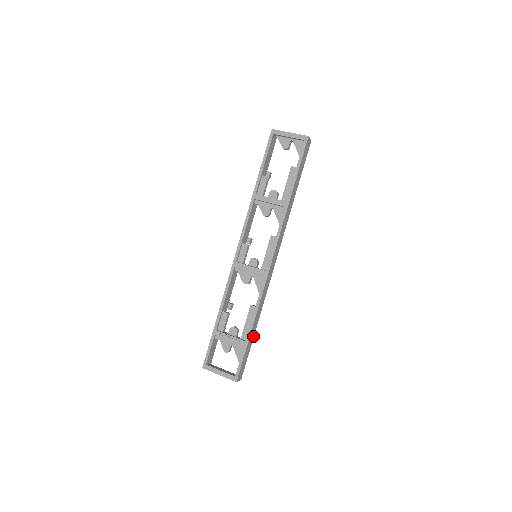
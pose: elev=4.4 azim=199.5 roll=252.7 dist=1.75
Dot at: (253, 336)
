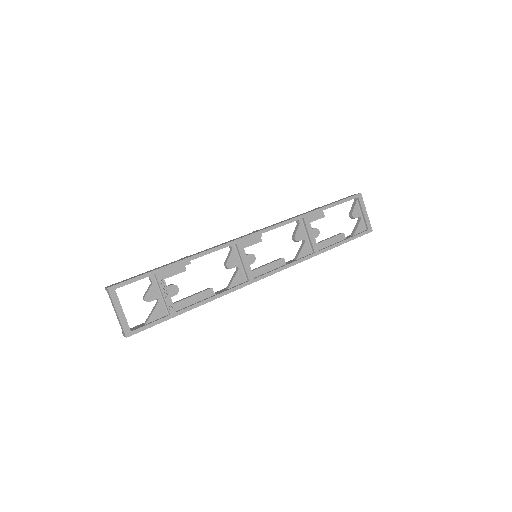
Dot at: occluded
